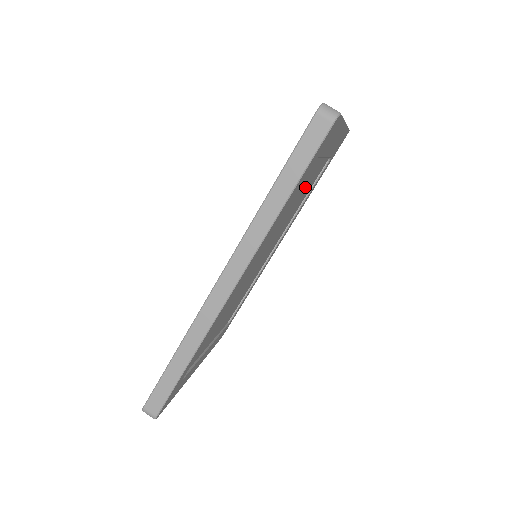
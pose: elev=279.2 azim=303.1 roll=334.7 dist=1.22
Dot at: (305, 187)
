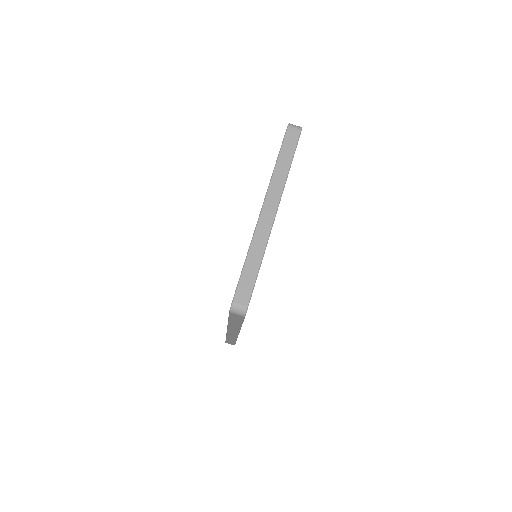
Dot at: occluded
